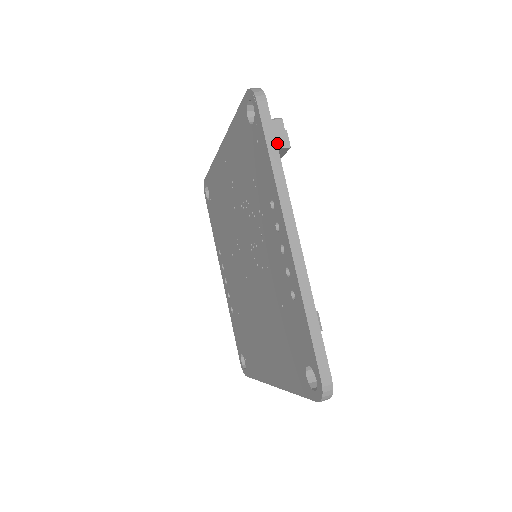
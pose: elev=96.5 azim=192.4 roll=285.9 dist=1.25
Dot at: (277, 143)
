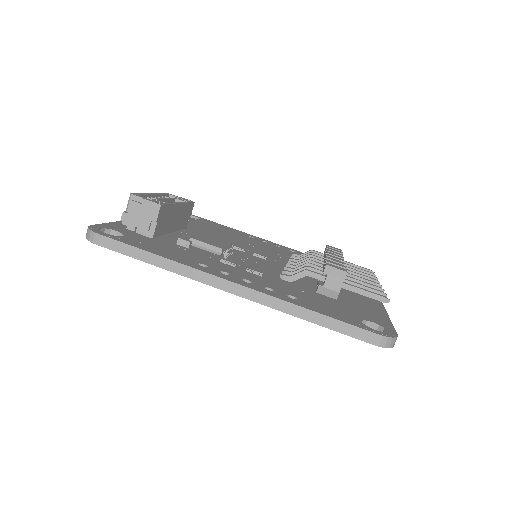
Dot at: (151, 216)
